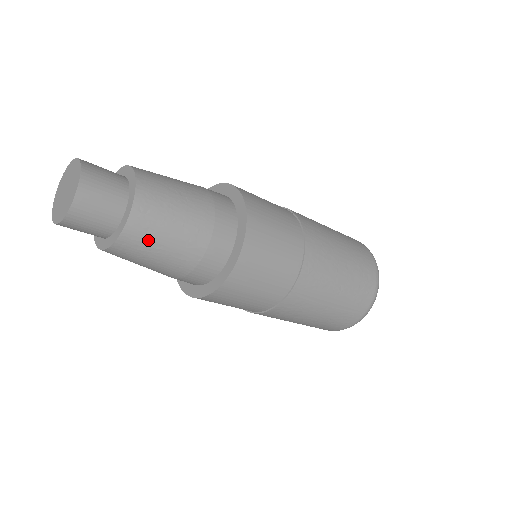
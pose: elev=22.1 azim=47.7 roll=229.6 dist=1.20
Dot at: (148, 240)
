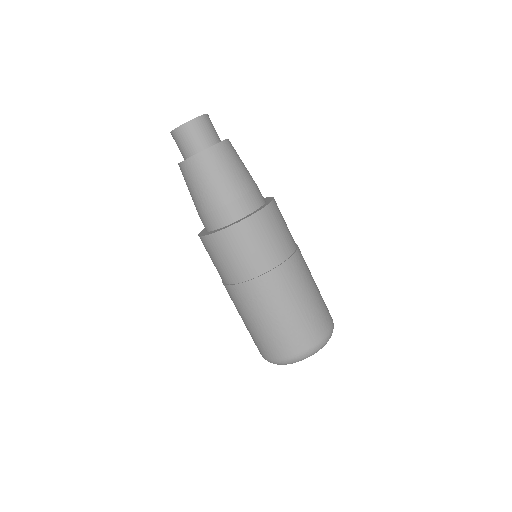
Dot at: (219, 163)
